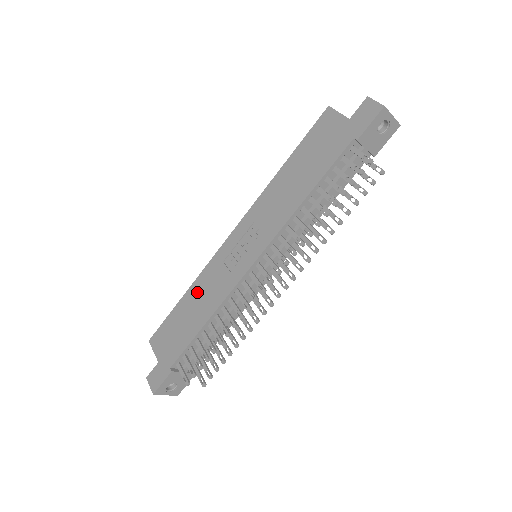
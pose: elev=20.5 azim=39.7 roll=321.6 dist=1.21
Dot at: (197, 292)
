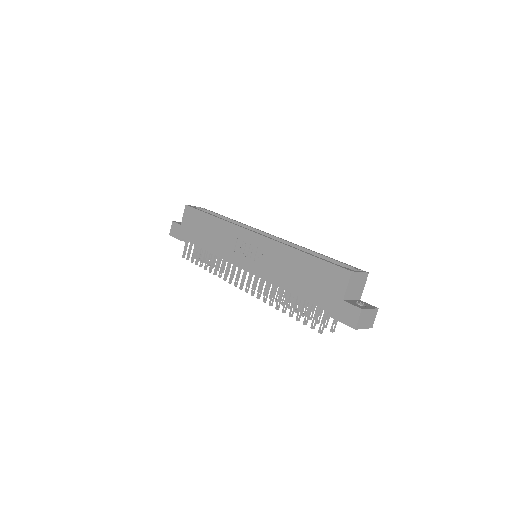
Dot at: (217, 228)
